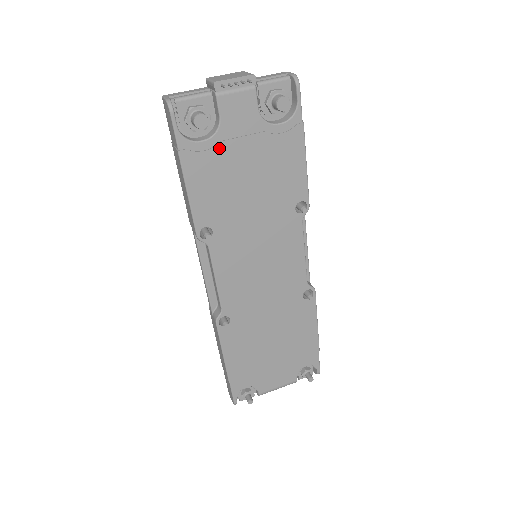
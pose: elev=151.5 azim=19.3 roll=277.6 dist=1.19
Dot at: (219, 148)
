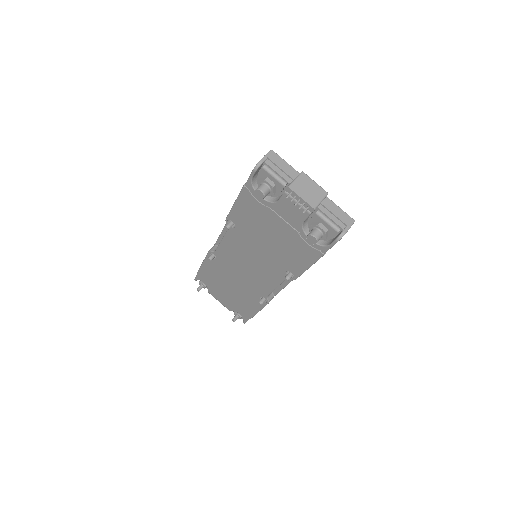
Dot at: (266, 209)
